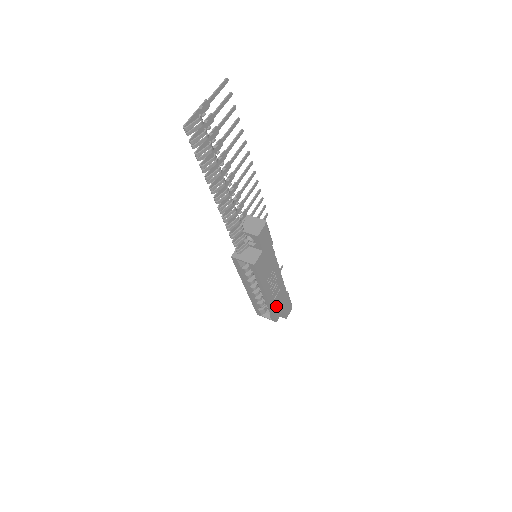
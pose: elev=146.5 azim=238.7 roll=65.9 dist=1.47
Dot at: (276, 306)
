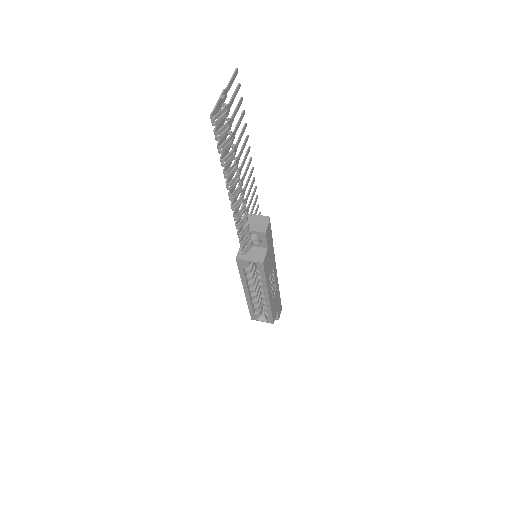
Dot at: (273, 307)
